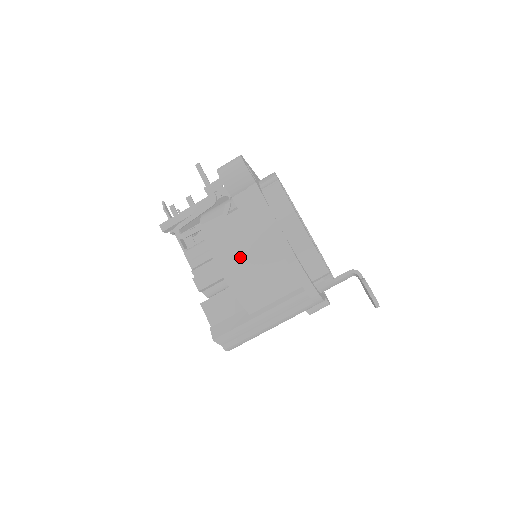
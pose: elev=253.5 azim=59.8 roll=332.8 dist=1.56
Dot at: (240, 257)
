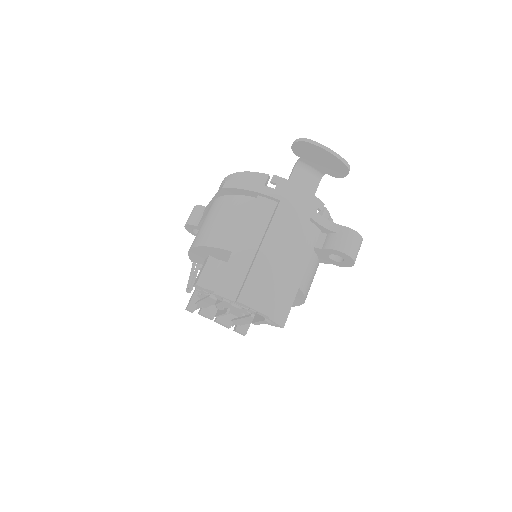
Dot at: (201, 228)
